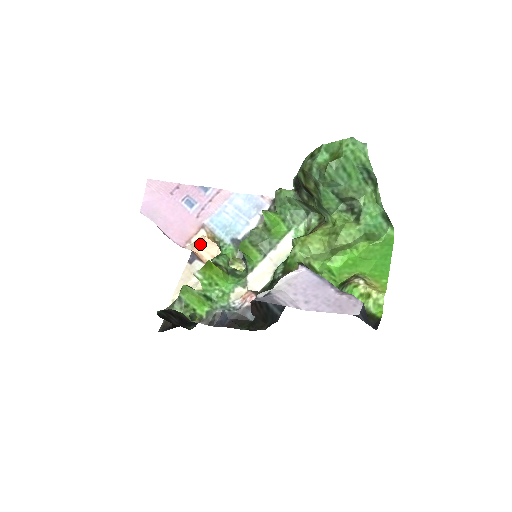
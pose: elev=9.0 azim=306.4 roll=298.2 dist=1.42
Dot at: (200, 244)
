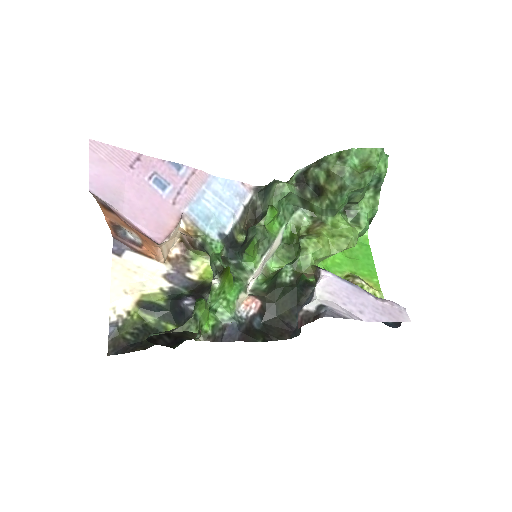
Dot at: occluded
